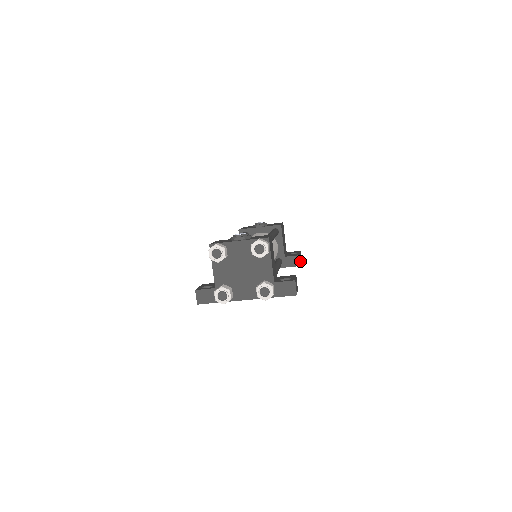
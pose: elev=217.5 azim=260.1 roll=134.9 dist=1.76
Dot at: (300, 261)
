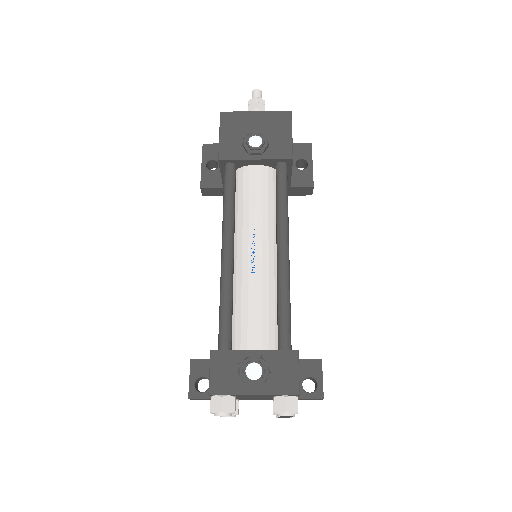
Dot at: (312, 191)
